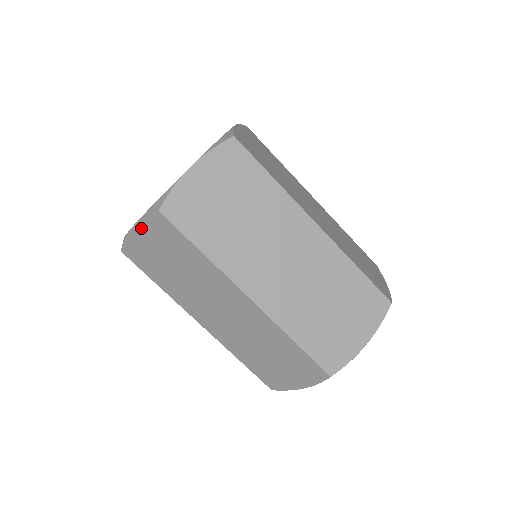
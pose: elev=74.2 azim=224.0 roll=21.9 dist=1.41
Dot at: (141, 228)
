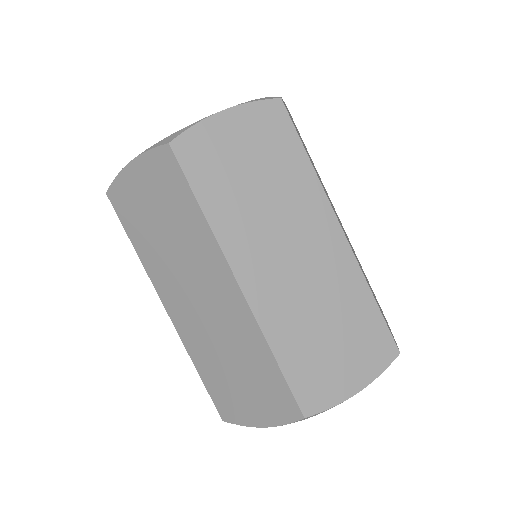
Dot at: (140, 164)
